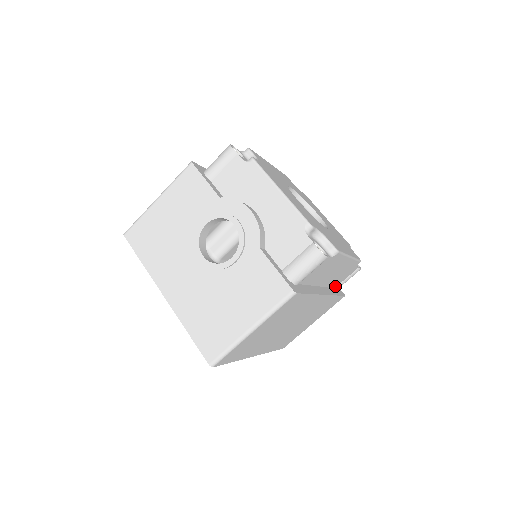
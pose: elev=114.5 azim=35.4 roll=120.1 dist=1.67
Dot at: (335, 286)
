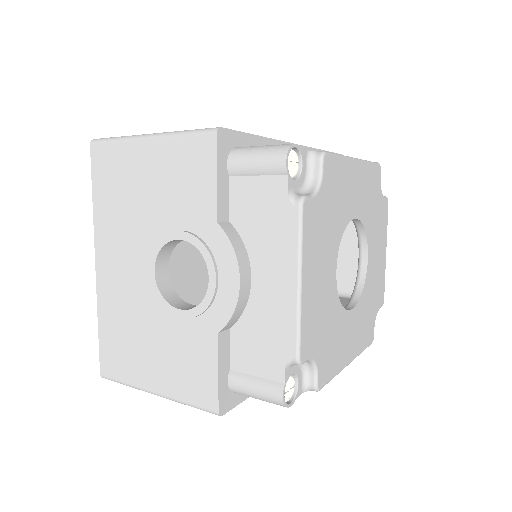
Dot at: occluded
